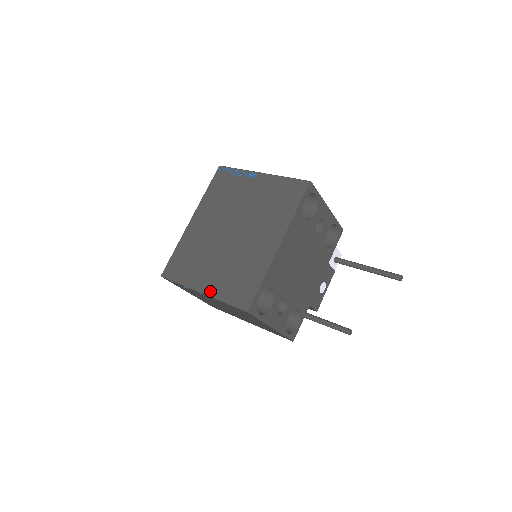
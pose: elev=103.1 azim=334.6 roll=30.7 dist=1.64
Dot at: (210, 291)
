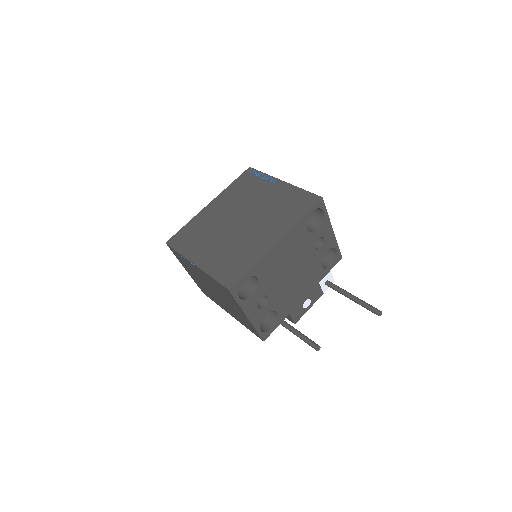
Dot at: (203, 265)
